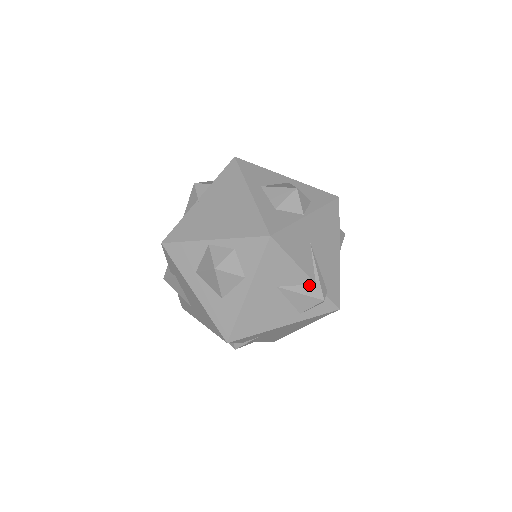
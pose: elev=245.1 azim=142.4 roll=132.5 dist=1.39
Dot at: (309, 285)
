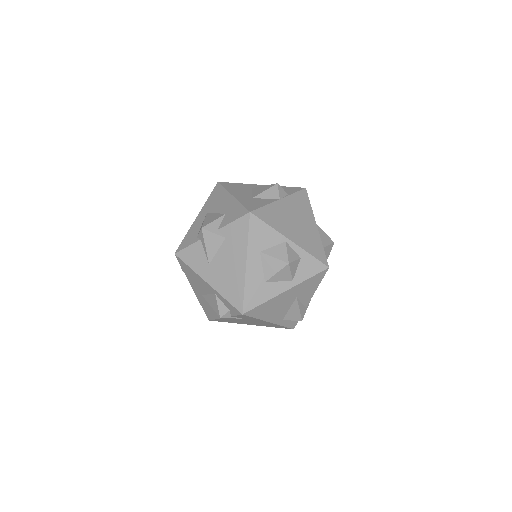
Dot at: (304, 306)
